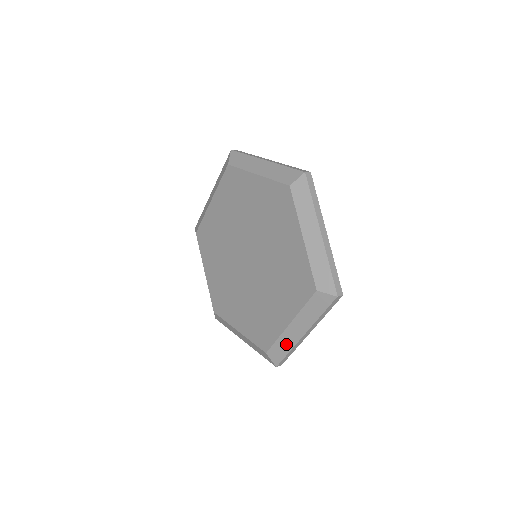
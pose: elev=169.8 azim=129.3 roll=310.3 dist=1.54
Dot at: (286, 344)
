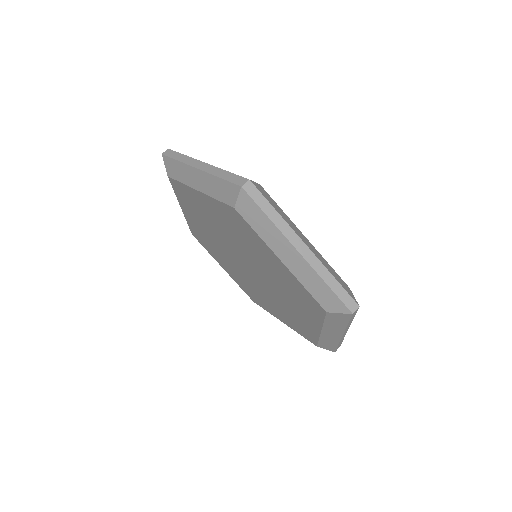
Dot at: (330, 341)
